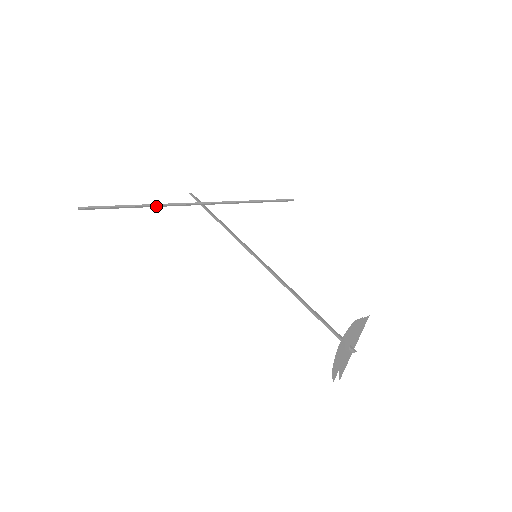
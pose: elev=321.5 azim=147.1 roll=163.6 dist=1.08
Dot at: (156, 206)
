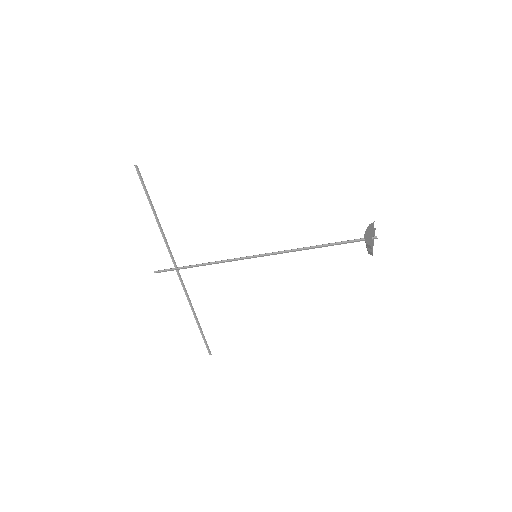
Dot at: (161, 227)
